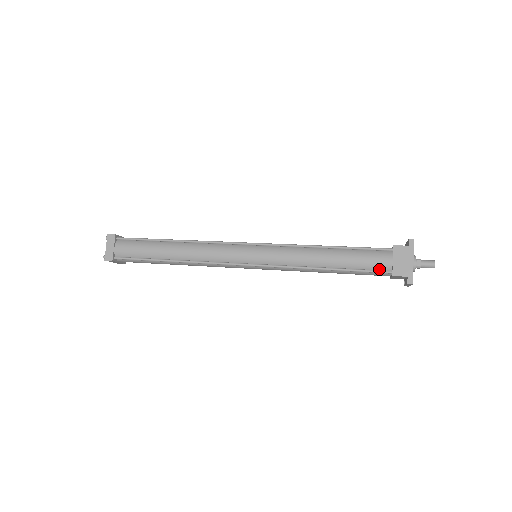
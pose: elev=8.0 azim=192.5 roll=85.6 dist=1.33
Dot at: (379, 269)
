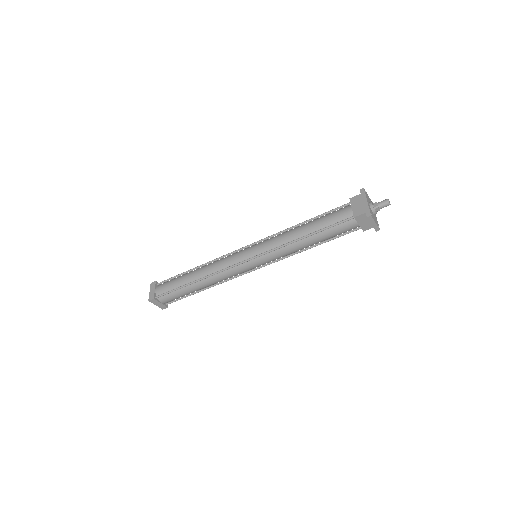
Dot at: (344, 219)
